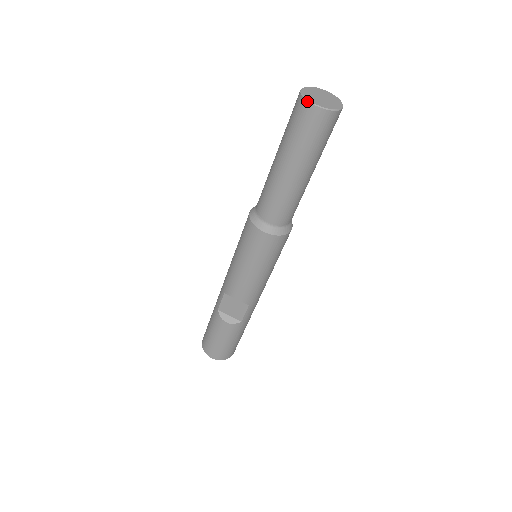
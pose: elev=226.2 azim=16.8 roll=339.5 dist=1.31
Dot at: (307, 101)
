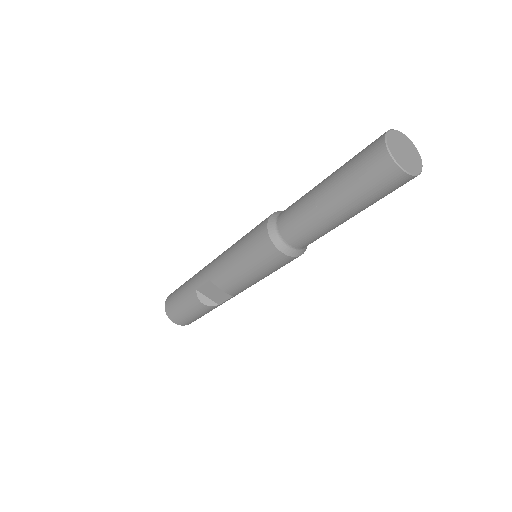
Dot at: (392, 160)
